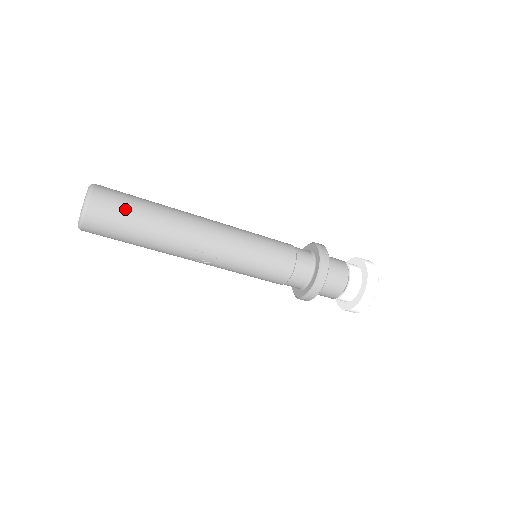
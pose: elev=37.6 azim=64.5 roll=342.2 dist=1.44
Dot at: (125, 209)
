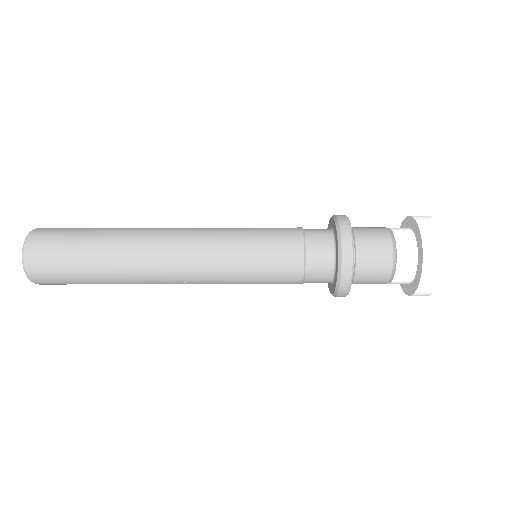
Dot at: (69, 275)
